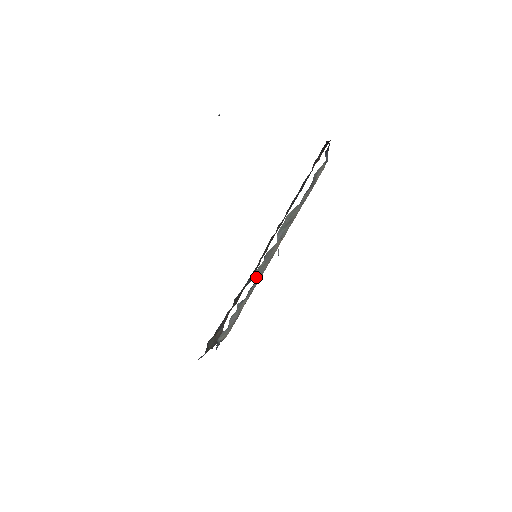
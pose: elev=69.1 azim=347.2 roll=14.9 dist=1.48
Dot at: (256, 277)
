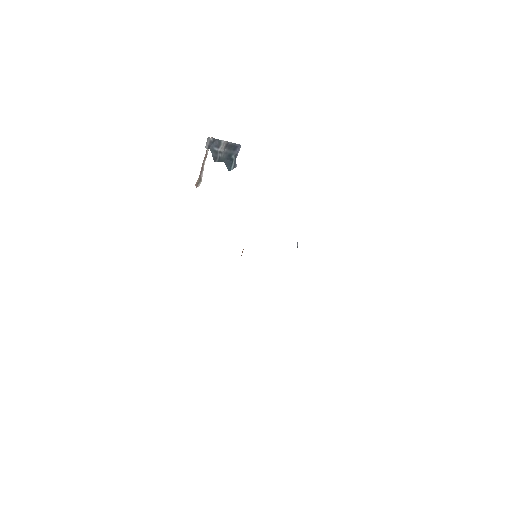
Dot at: occluded
